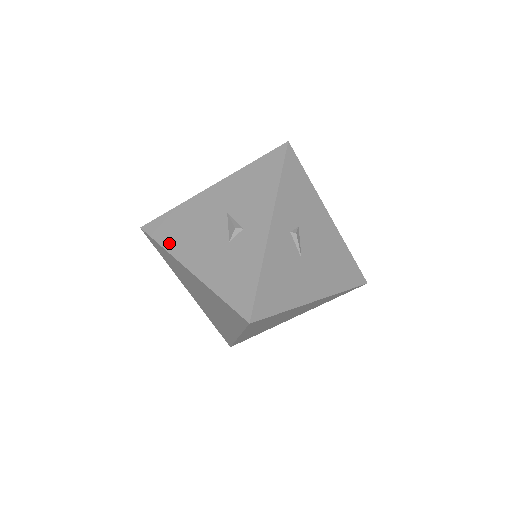
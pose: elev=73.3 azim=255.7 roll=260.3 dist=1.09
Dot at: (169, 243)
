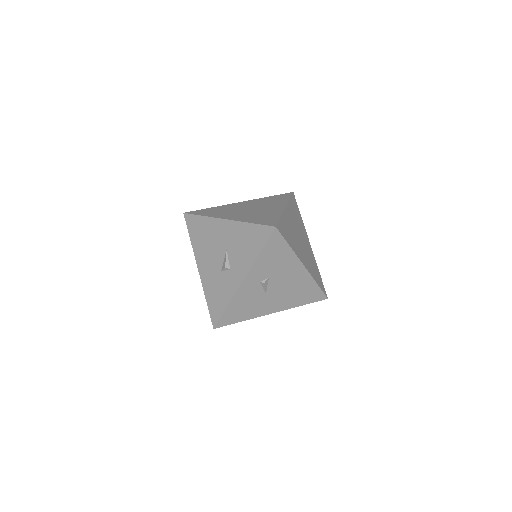
Dot at: (194, 241)
